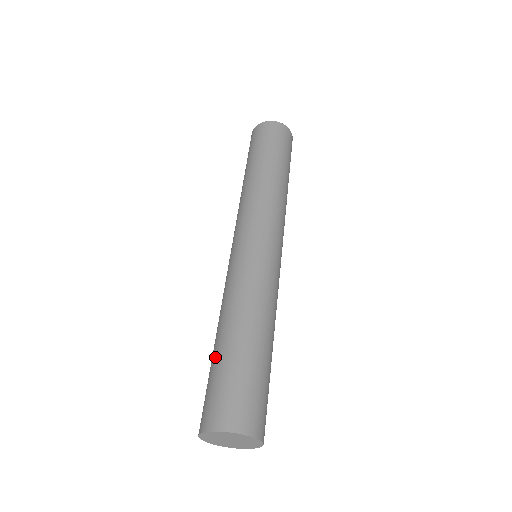
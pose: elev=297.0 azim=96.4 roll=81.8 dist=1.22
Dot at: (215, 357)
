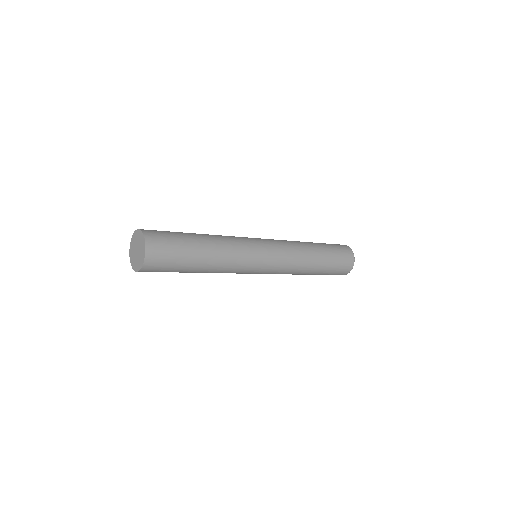
Dot at: occluded
